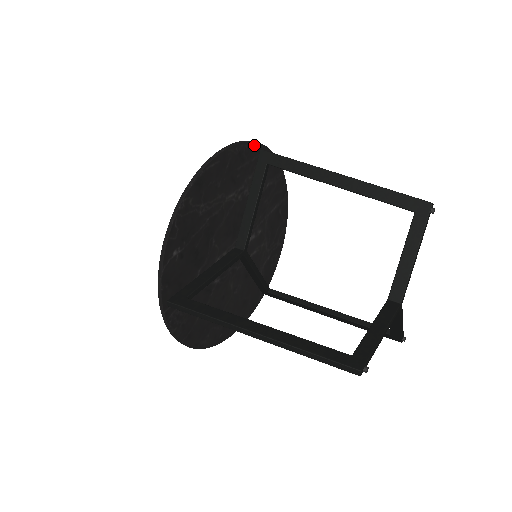
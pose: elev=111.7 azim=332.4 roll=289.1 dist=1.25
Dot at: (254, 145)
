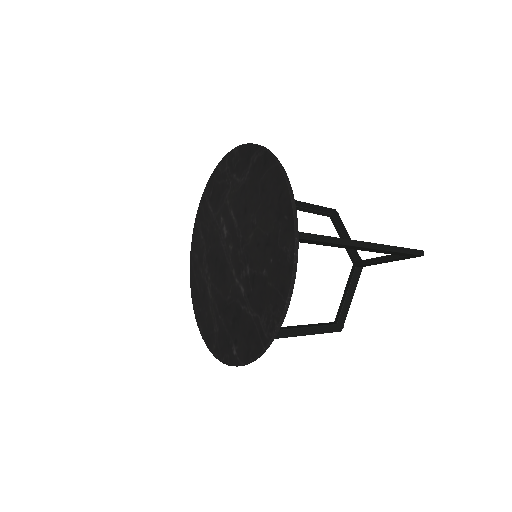
Dot at: occluded
